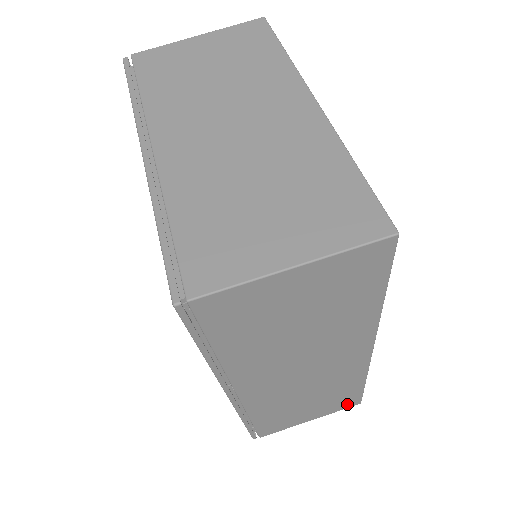
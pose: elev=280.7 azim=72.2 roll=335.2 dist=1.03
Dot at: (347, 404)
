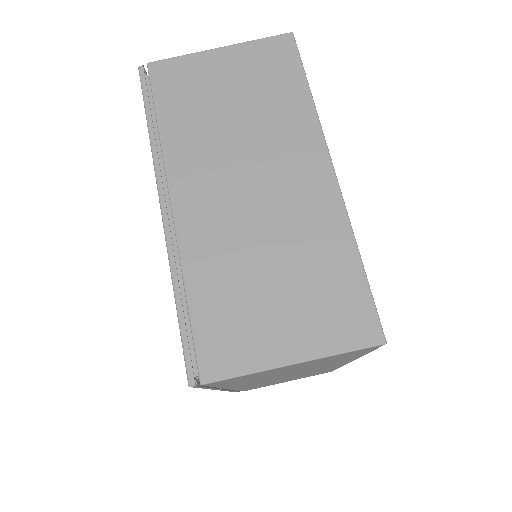
Dot at: occluded
